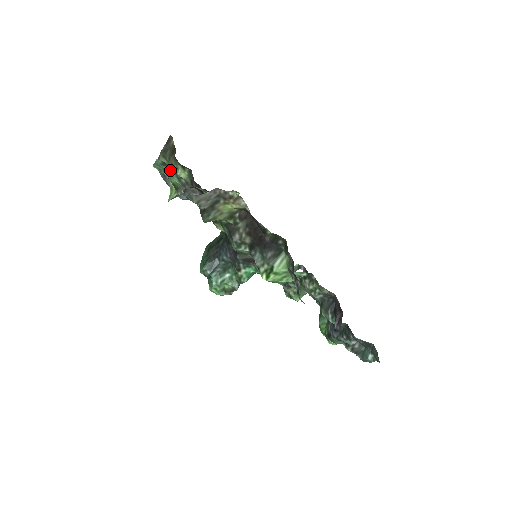
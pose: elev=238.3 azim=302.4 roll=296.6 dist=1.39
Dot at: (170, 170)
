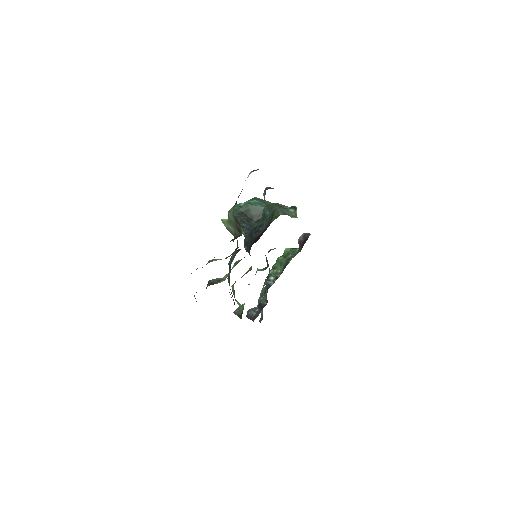
Dot at: occluded
